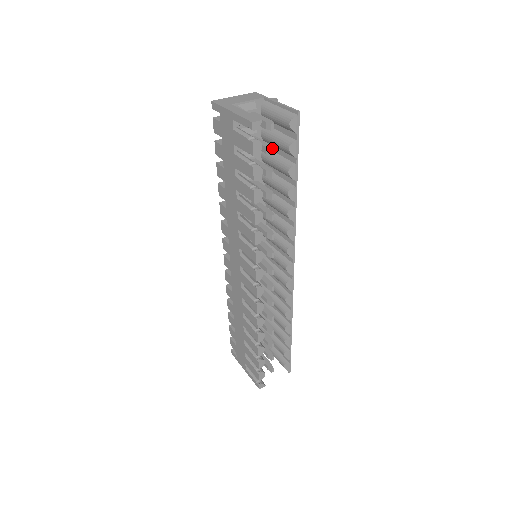
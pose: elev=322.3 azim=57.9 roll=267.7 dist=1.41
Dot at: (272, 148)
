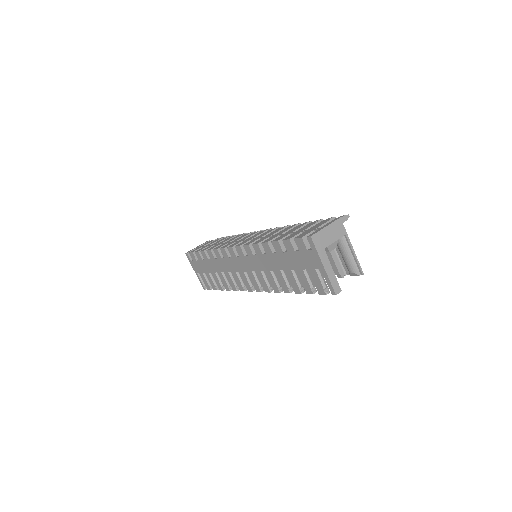
Dot at: occluded
